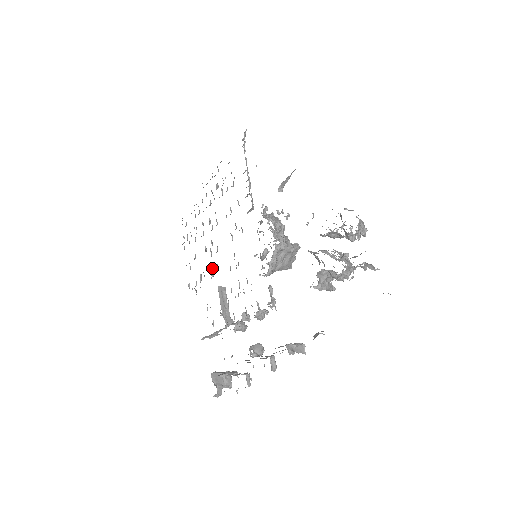
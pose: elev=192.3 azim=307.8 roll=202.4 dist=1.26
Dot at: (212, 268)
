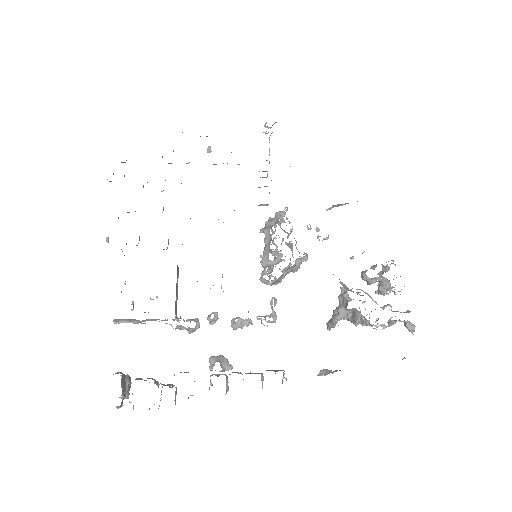
Dot at: occluded
